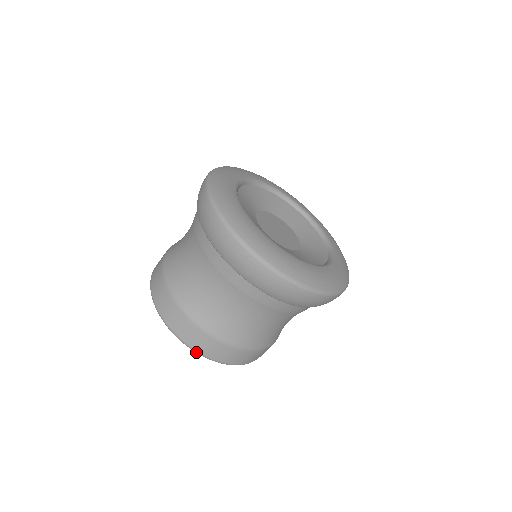
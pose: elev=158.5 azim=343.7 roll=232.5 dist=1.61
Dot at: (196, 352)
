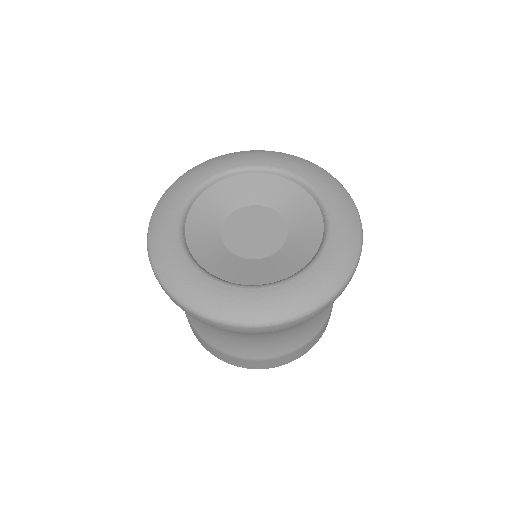
Dot at: occluded
